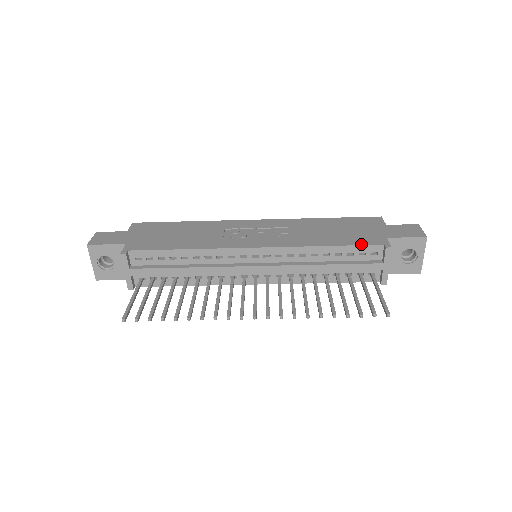
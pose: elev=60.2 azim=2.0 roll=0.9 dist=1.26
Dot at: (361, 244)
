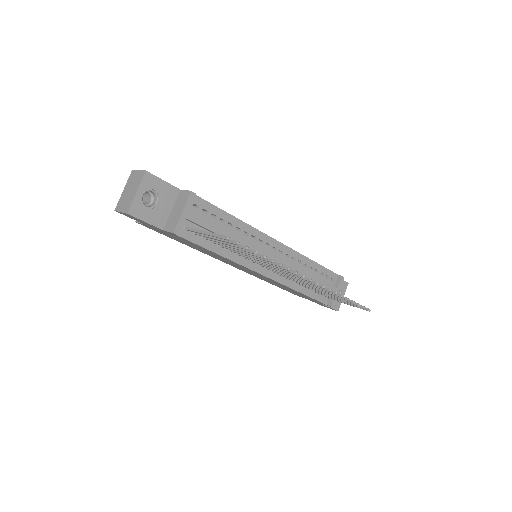
Dot at: (328, 269)
